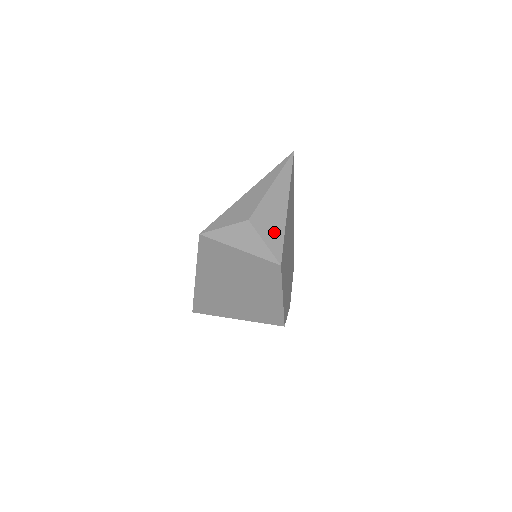
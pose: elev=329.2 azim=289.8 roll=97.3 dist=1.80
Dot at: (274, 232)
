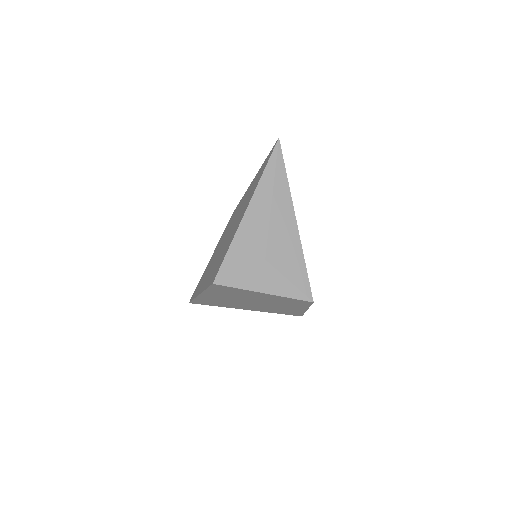
Dot at: (295, 265)
